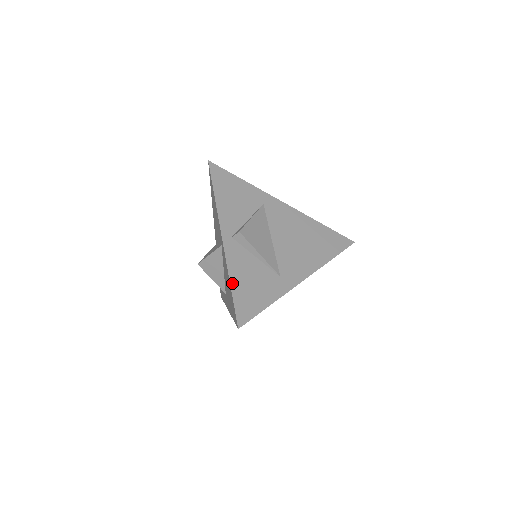
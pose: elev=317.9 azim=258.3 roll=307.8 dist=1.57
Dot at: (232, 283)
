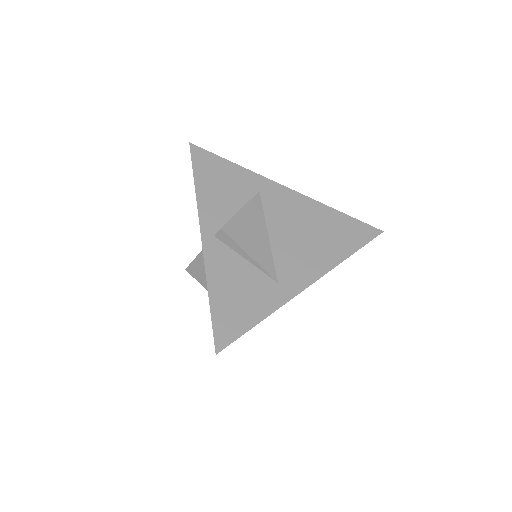
Dot at: (211, 295)
